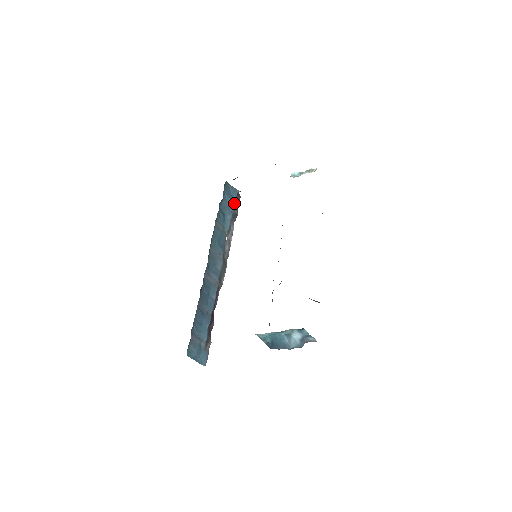
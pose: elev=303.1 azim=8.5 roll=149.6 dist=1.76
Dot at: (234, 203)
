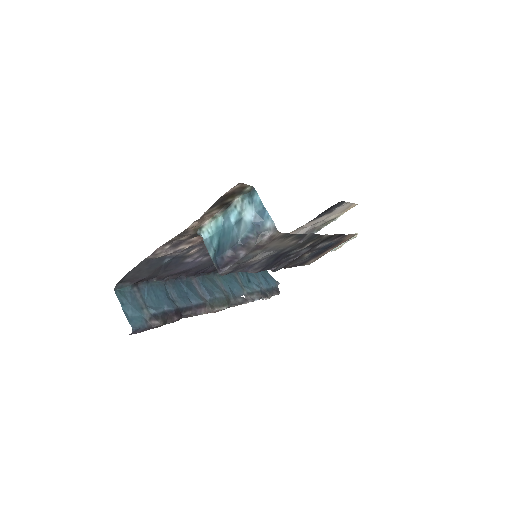
Dot at: (268, 286)
